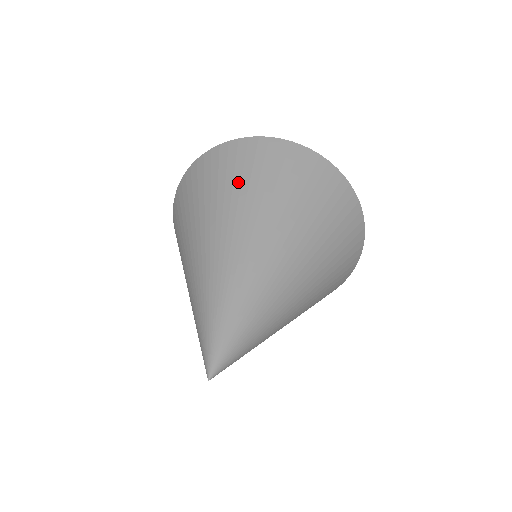
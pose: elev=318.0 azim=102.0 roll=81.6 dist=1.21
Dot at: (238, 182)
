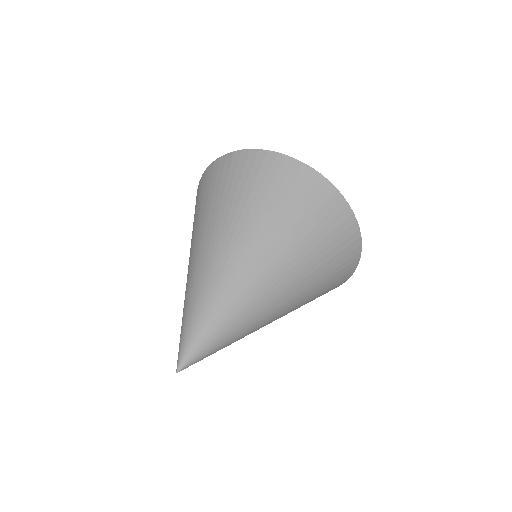
Dot at: (253, 198)
